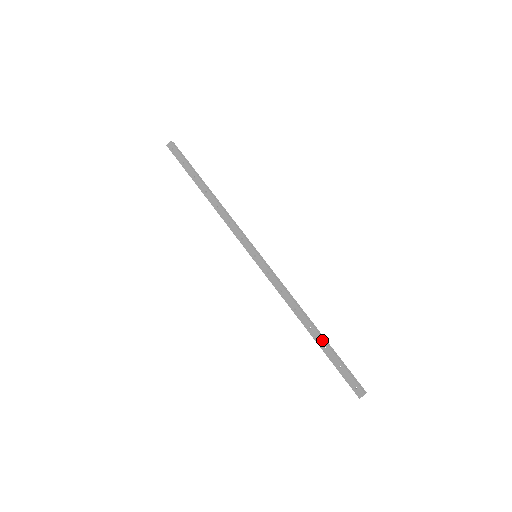
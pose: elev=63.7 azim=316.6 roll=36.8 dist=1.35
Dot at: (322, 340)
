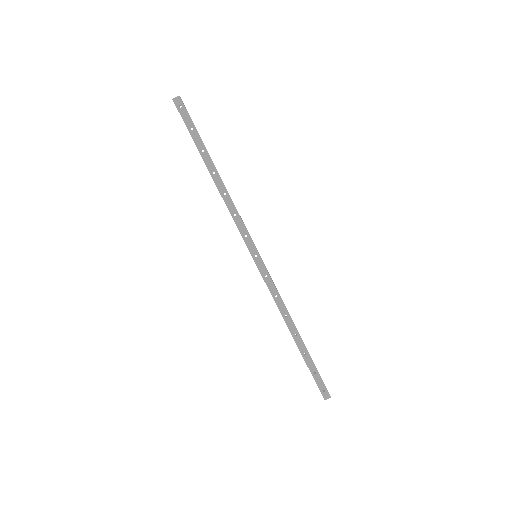
Dot at: (305, 348)
